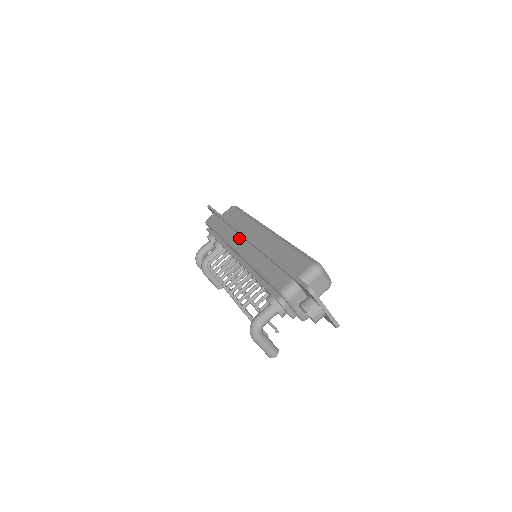
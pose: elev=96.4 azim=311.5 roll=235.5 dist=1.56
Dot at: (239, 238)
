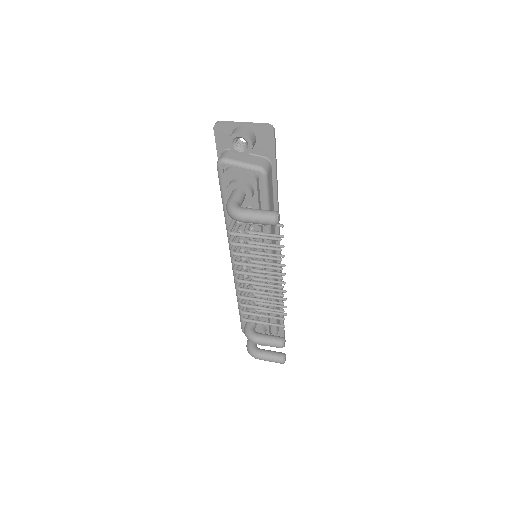
Dot at: occluded
